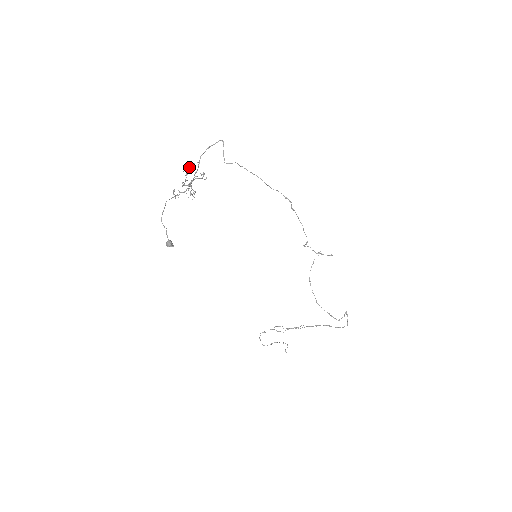
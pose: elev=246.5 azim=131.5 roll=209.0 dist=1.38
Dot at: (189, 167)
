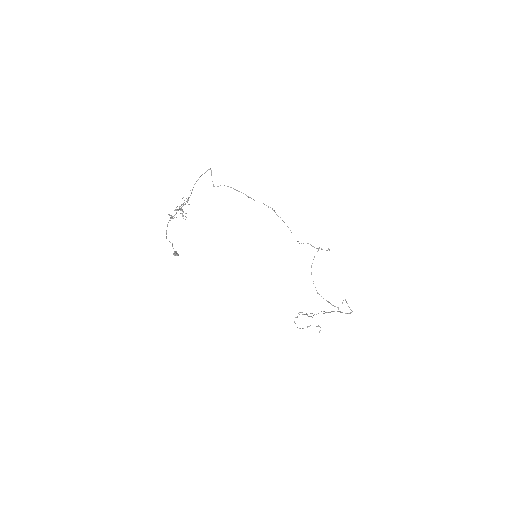
Dot at: occluded
